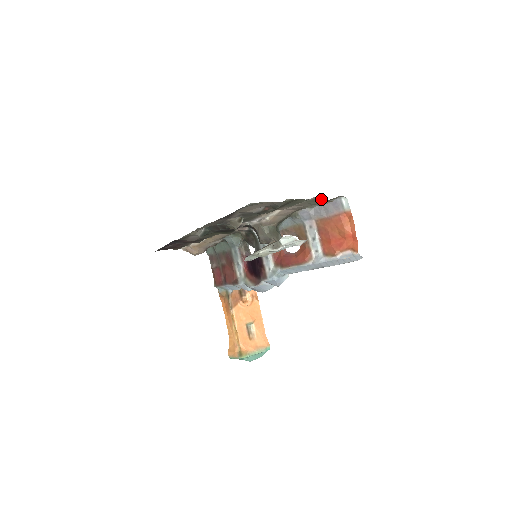
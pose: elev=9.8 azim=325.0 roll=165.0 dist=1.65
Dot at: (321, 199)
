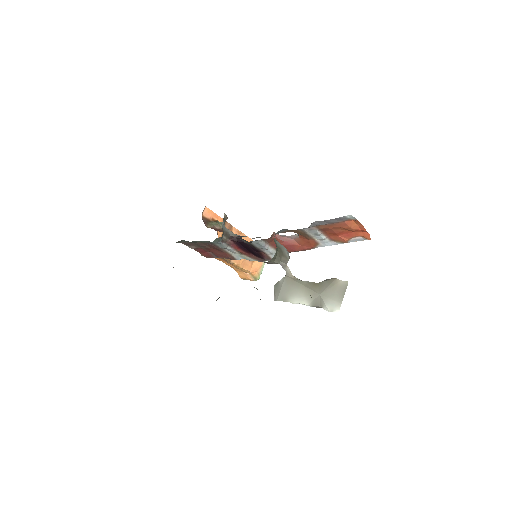
Dot at: occluded
